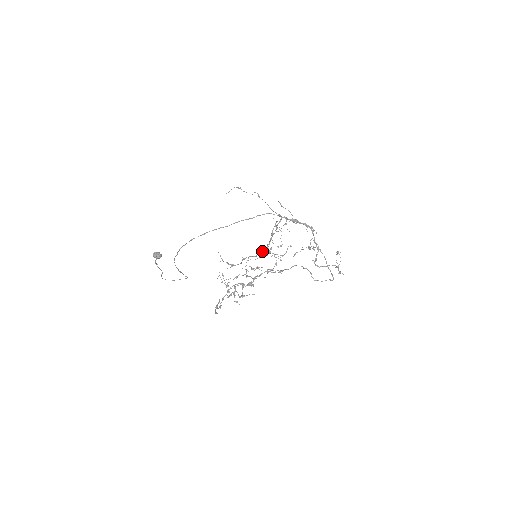
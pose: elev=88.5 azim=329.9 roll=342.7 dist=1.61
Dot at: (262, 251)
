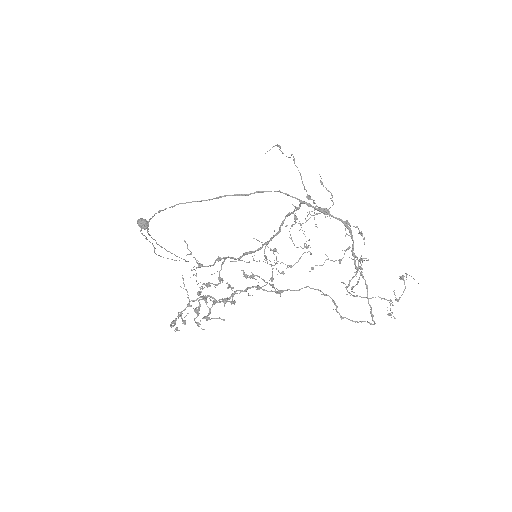
Dot at: (249, 253)
